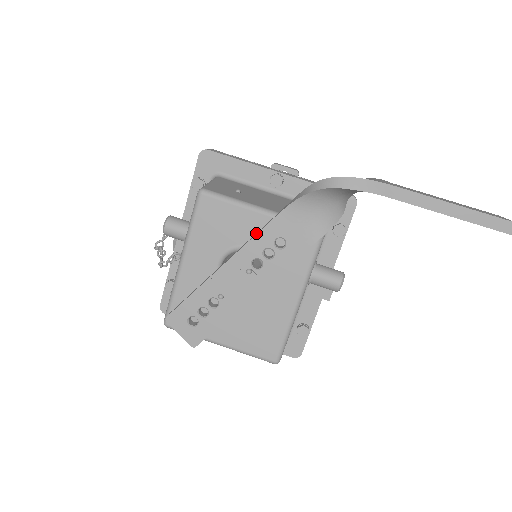
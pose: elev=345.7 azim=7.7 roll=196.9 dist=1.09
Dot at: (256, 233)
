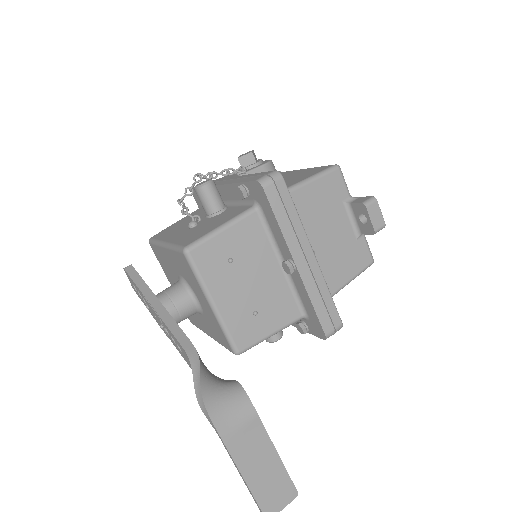
Dot at: (175, 327)
